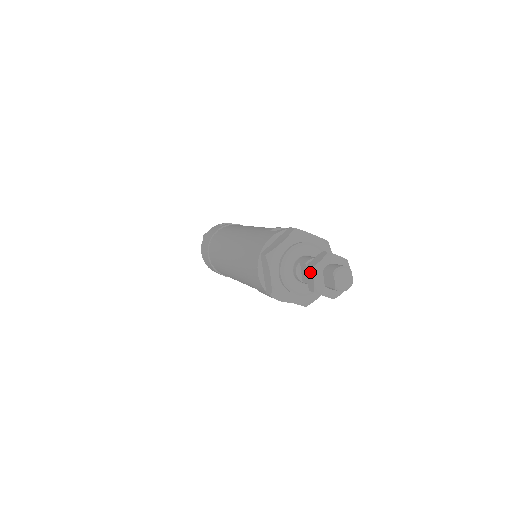
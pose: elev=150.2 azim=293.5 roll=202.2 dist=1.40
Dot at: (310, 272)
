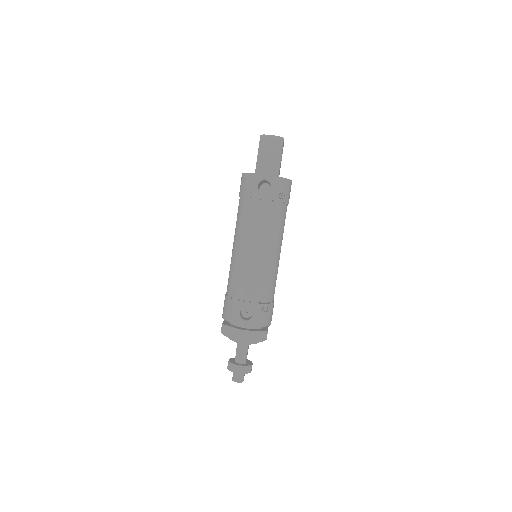
Dot at: (227, 367)
